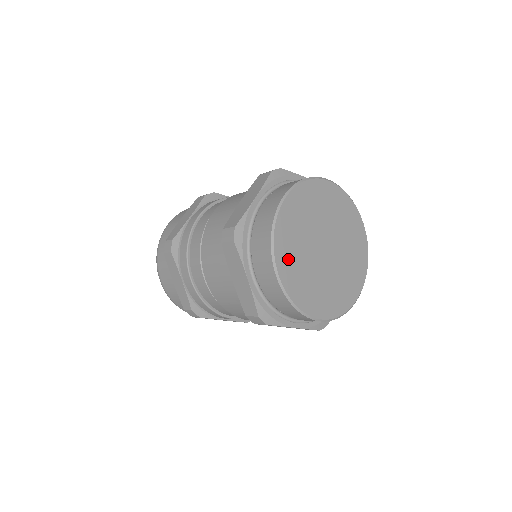
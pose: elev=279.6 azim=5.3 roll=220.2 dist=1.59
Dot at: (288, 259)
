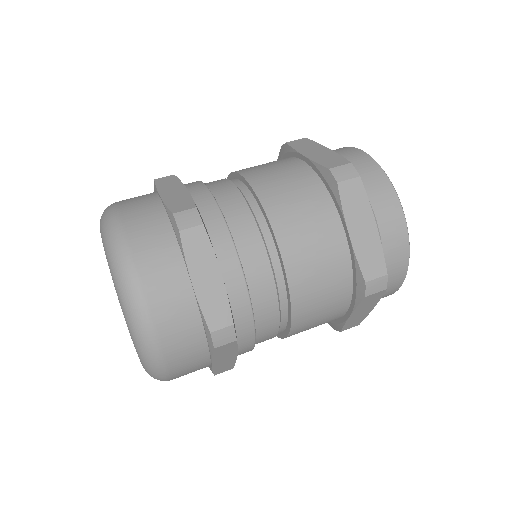
Dot at: occluded
